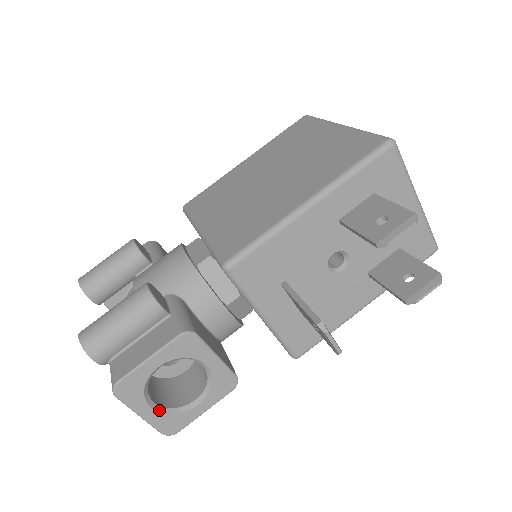
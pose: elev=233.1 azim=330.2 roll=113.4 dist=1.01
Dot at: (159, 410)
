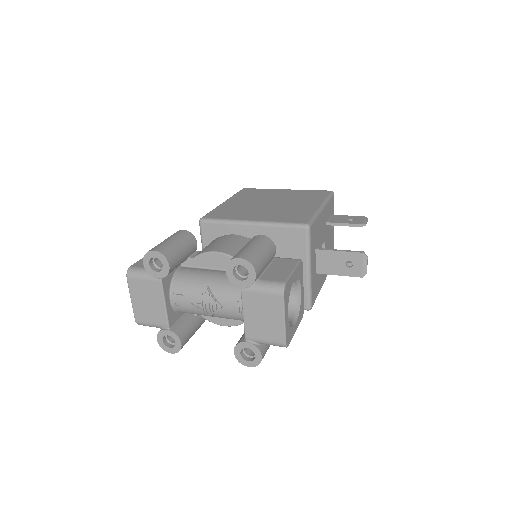
Dot at: (288, 319)
